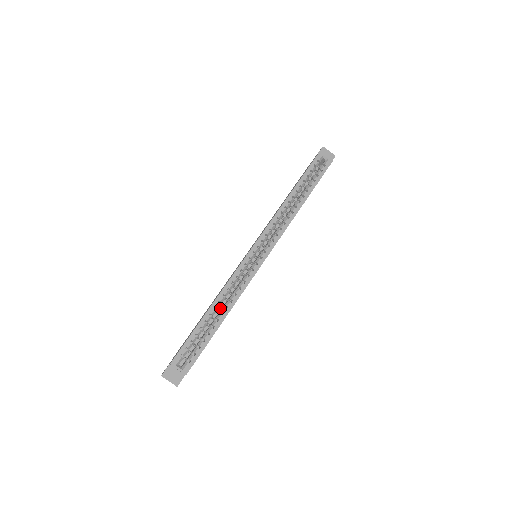
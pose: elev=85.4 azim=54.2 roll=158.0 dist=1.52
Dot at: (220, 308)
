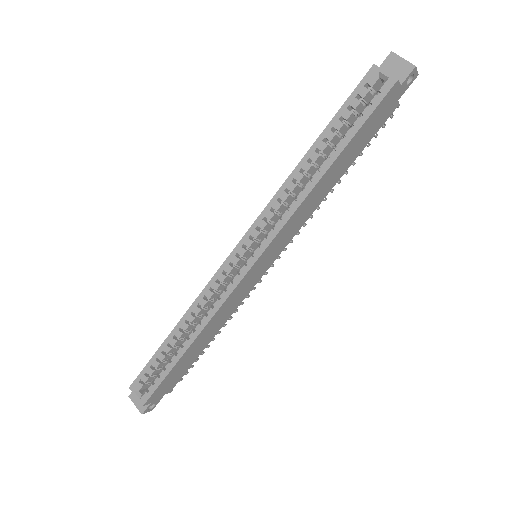
Dot at: occluded
